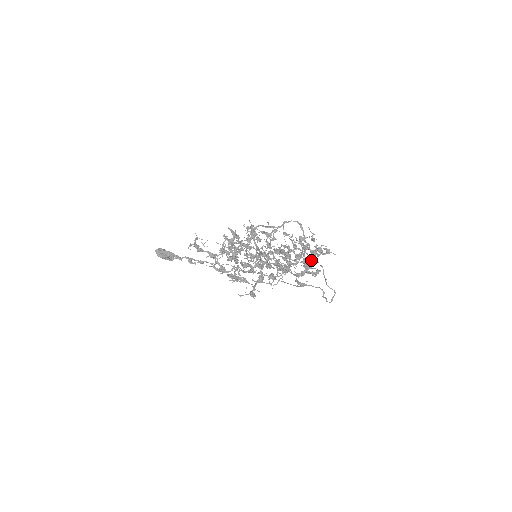
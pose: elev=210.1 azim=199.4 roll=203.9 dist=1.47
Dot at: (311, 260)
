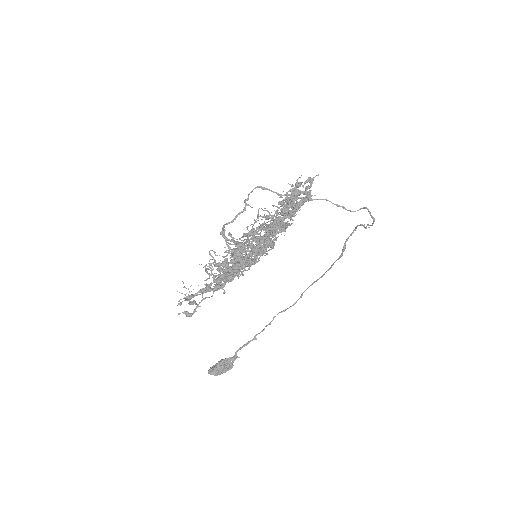
Dot at: (292, 193)
